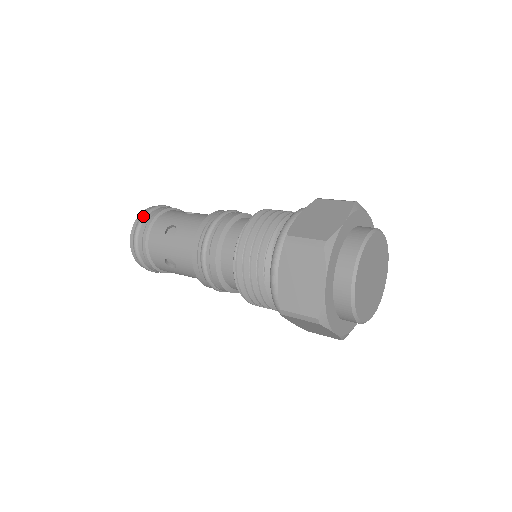
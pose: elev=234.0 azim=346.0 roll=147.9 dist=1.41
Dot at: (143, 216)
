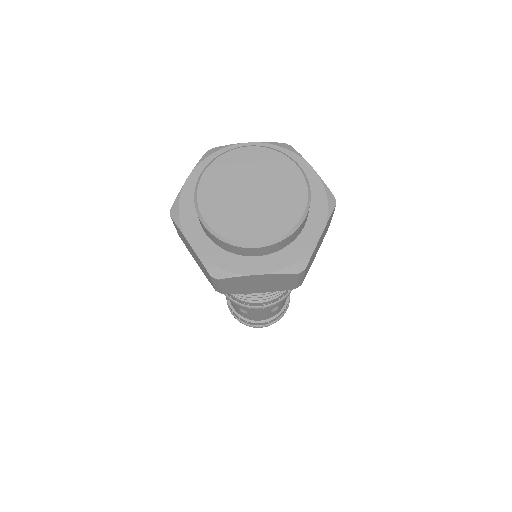
Dot at: occluded
